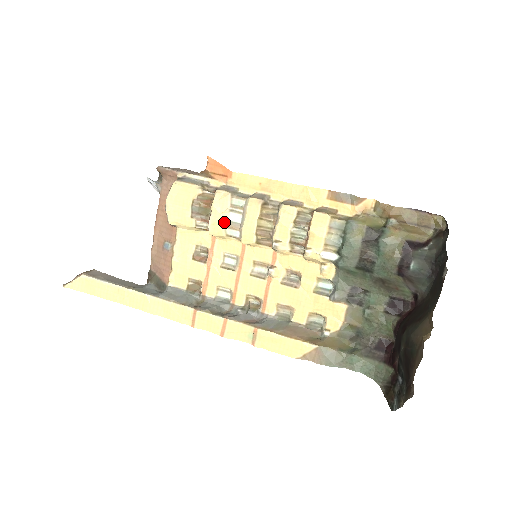
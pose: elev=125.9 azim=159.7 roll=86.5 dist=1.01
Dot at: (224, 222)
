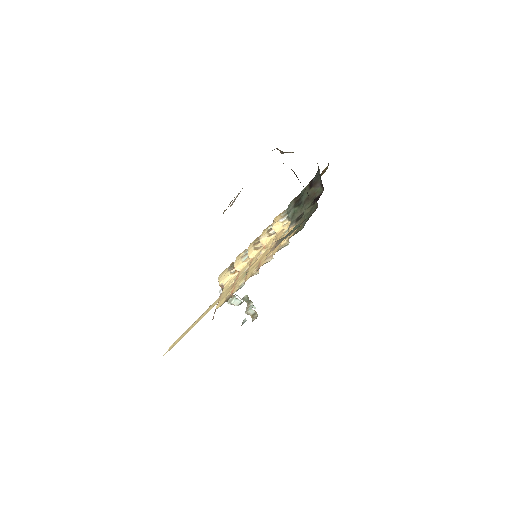
Dot at: (241, 257)
